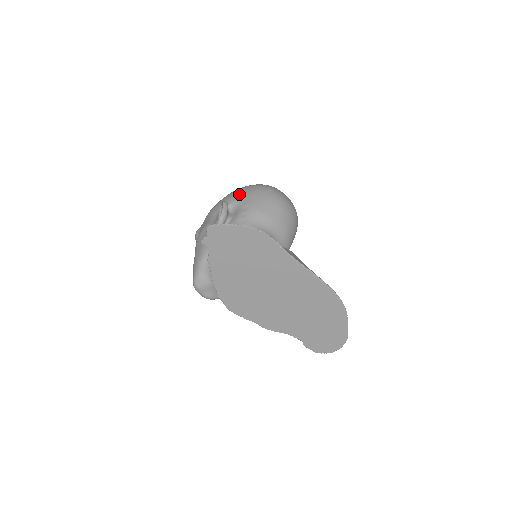
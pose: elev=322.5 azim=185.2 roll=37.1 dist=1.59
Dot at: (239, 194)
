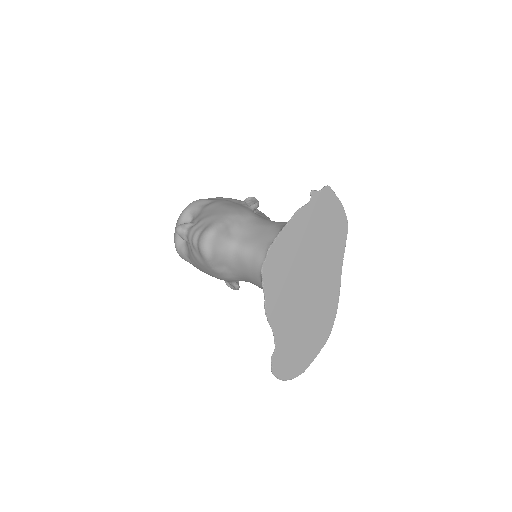
Dot at: occluded
